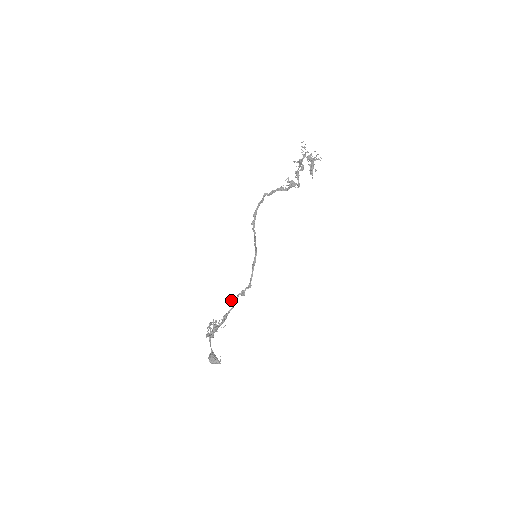
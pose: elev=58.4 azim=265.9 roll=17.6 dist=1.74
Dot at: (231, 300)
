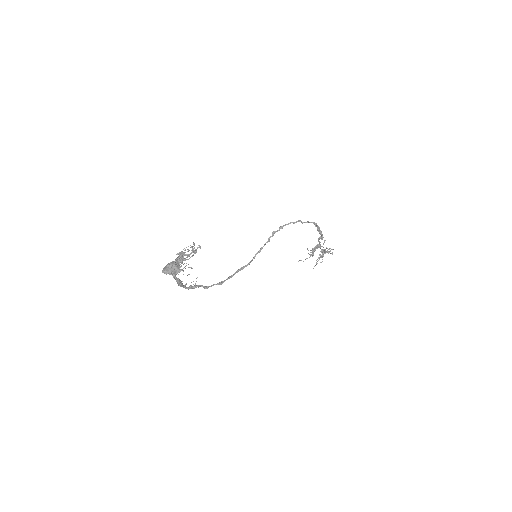
Dot at: occluded
